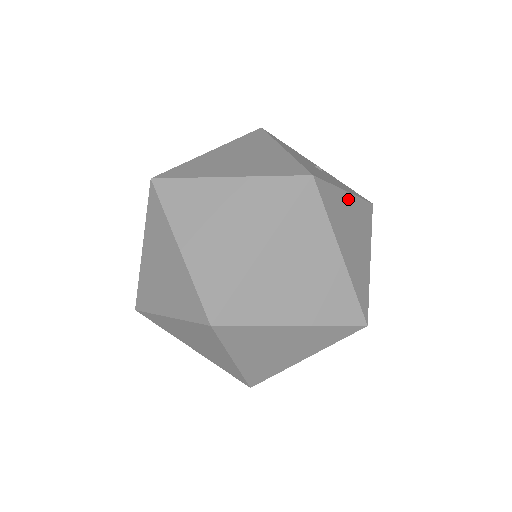
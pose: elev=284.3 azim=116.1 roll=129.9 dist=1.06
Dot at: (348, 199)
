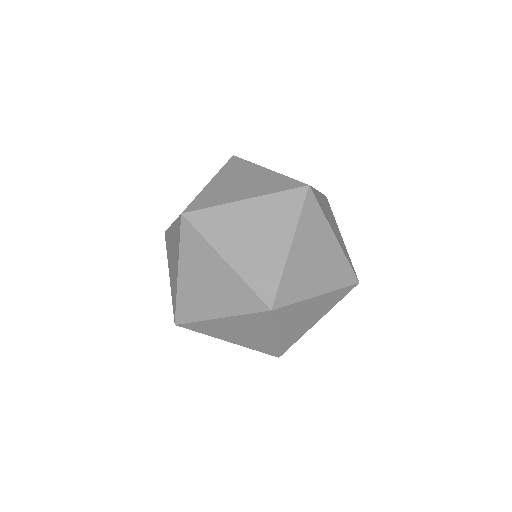
Dot at: (321, 197)
